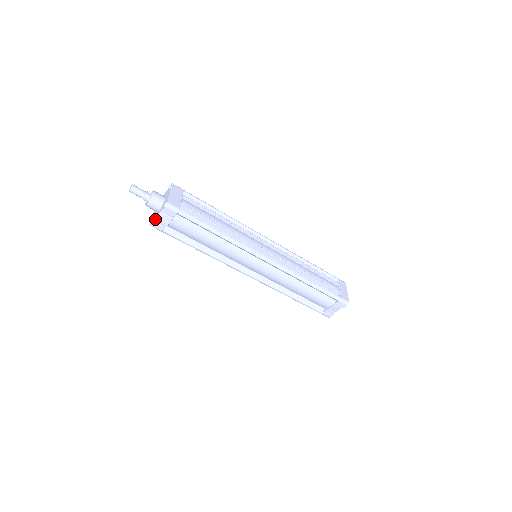
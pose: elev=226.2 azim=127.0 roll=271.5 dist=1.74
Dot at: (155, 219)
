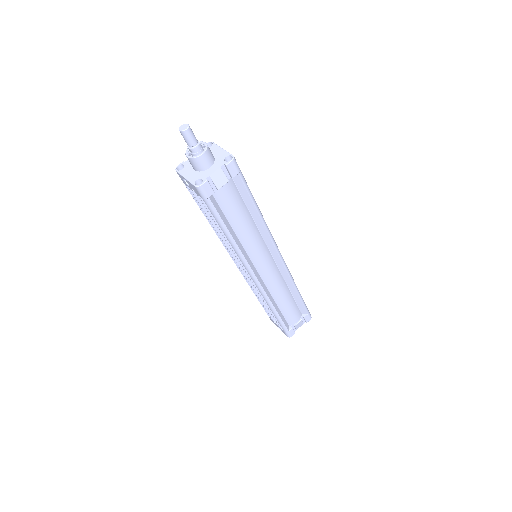
Dot at: (207, 178)
